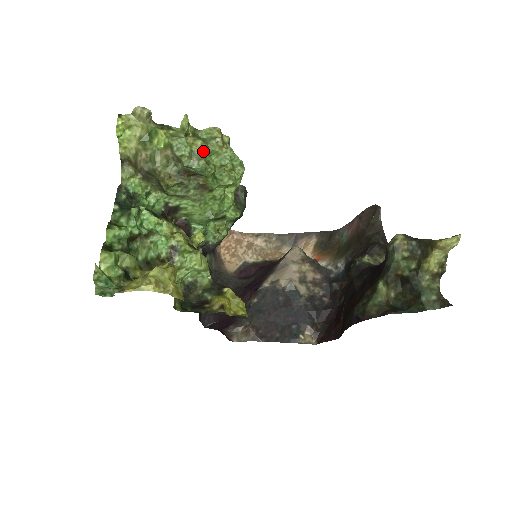
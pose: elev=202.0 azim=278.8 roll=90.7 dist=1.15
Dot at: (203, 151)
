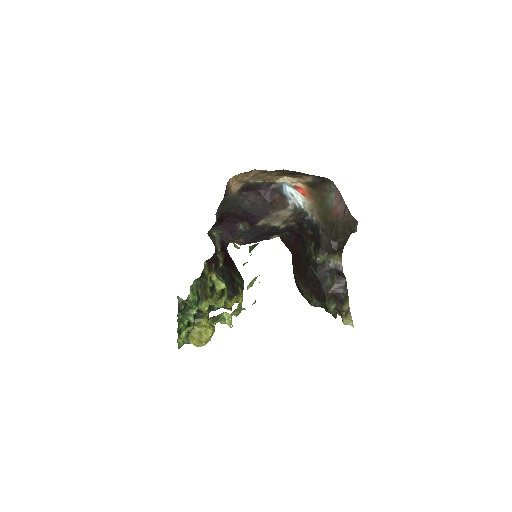
Dot at: (238, 314)
